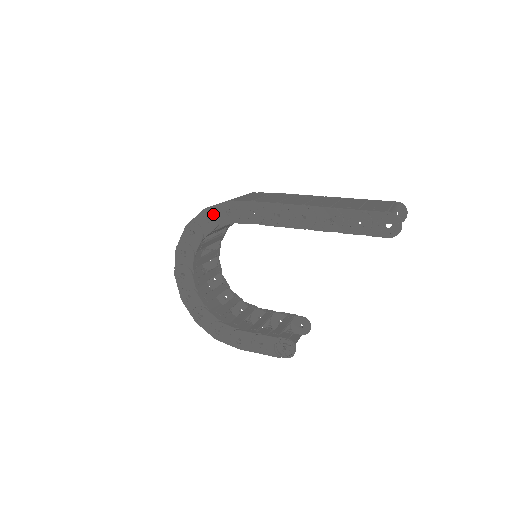
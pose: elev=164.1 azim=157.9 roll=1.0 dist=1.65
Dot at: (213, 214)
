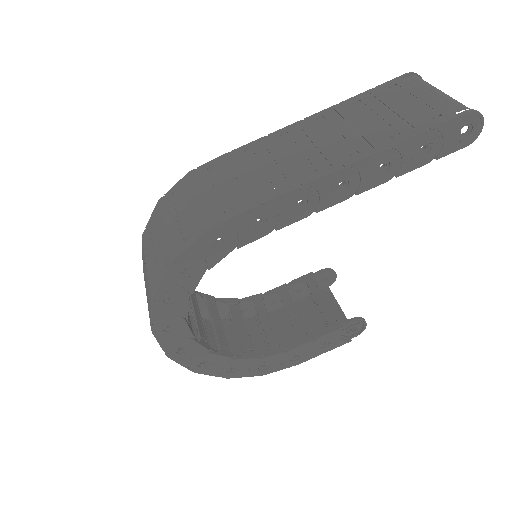
Dot at: (191, 260)
